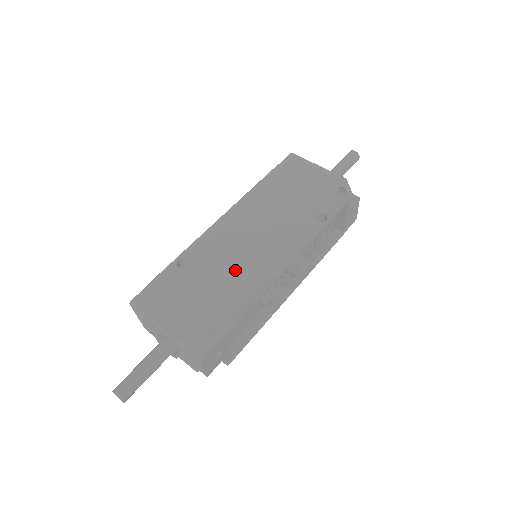
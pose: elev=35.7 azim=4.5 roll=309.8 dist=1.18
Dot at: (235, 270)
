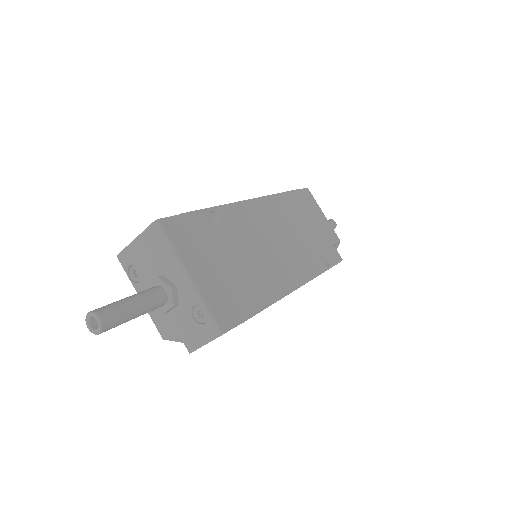
Dot at: (261, 260)
